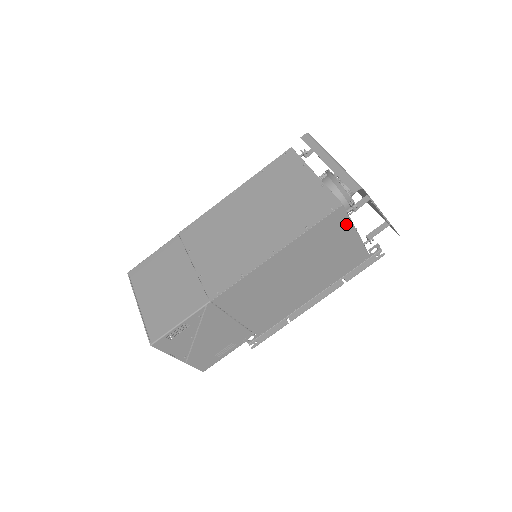
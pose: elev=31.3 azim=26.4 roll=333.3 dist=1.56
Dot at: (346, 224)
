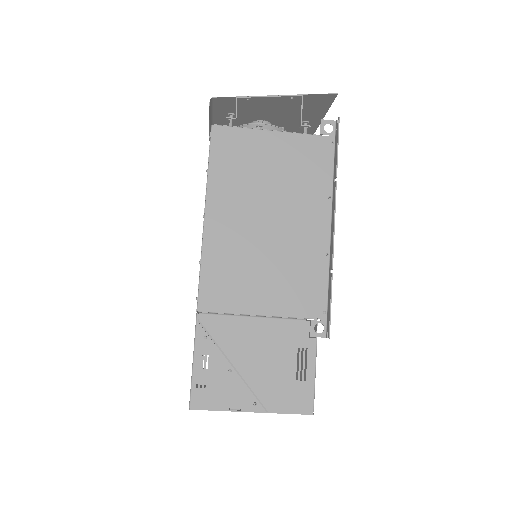
Dot at: (245, 135)
